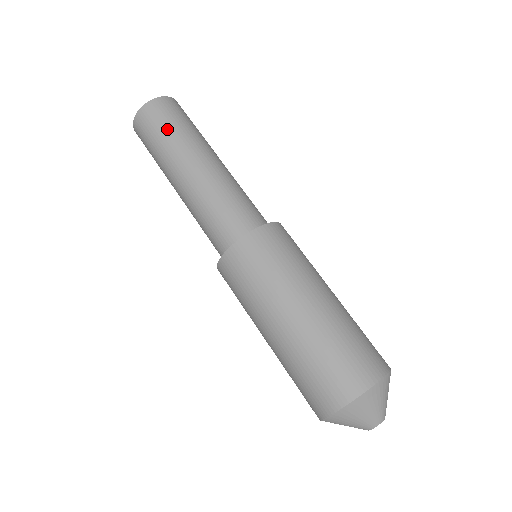
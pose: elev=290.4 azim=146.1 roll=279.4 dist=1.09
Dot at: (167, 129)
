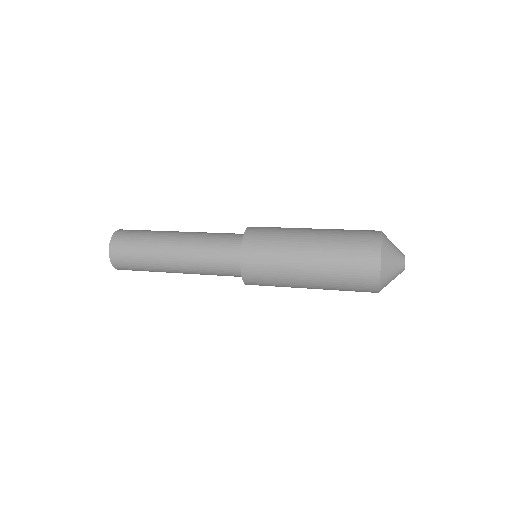
Dot at: occluded
